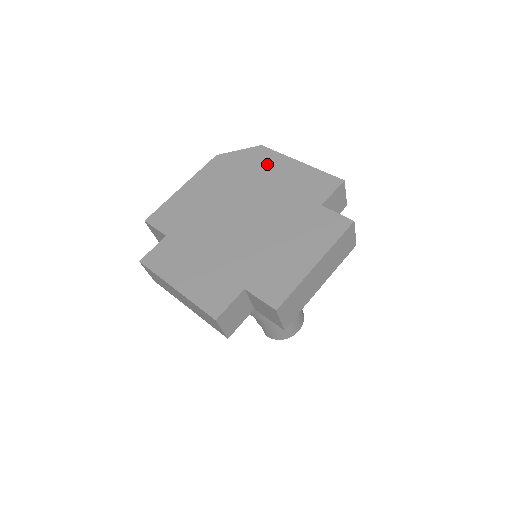
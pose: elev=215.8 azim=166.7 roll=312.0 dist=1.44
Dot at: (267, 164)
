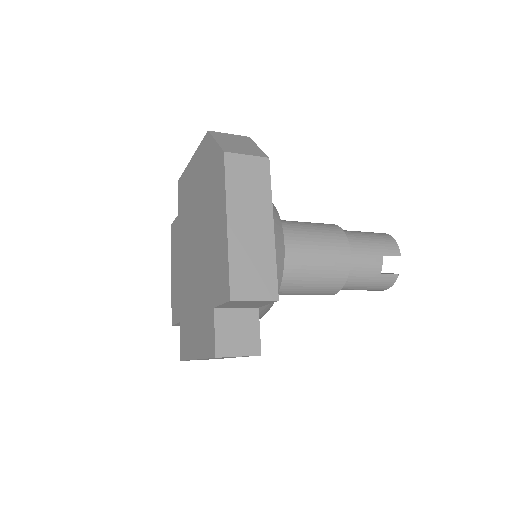
Dot at: (216, 194)
